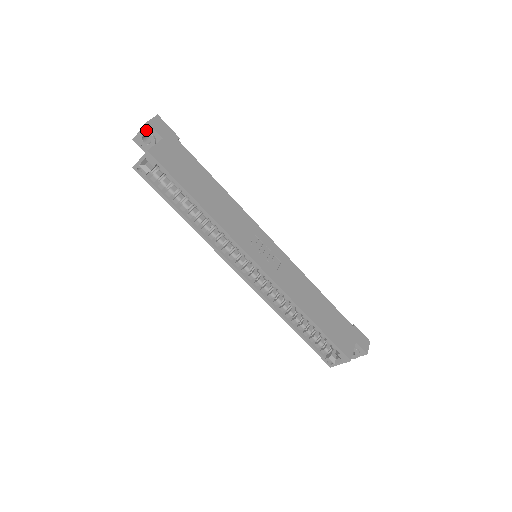
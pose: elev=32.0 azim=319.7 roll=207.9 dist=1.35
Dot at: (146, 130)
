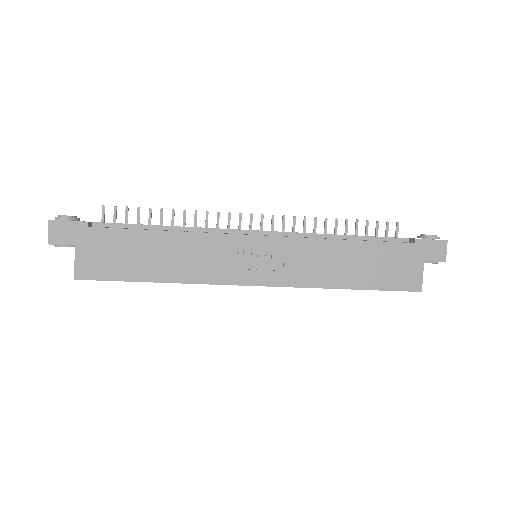
Dot at: (56, 246)
